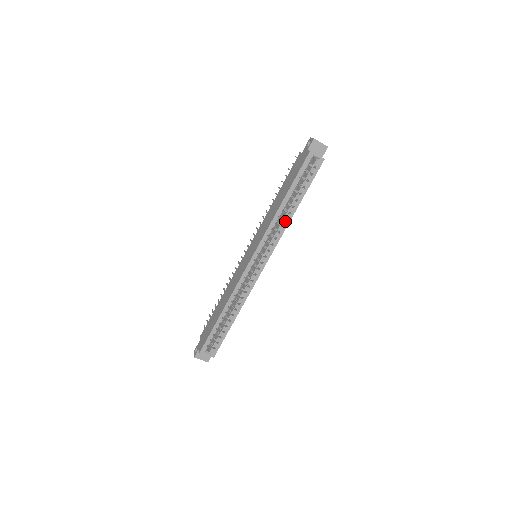
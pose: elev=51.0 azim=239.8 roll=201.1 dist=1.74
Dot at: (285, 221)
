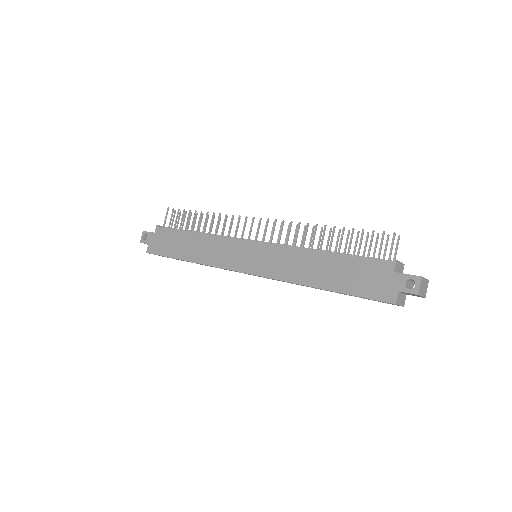
Dot at: (307, 286)
